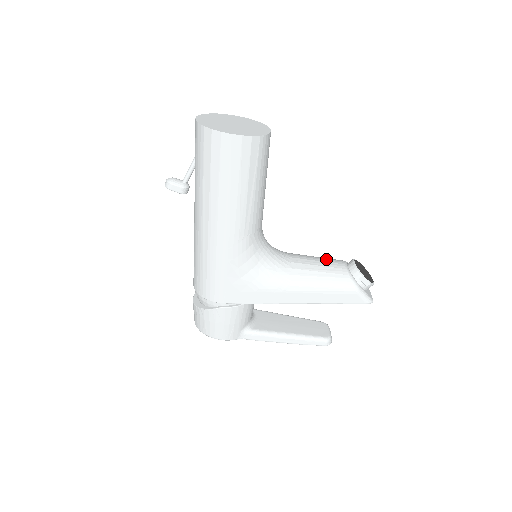
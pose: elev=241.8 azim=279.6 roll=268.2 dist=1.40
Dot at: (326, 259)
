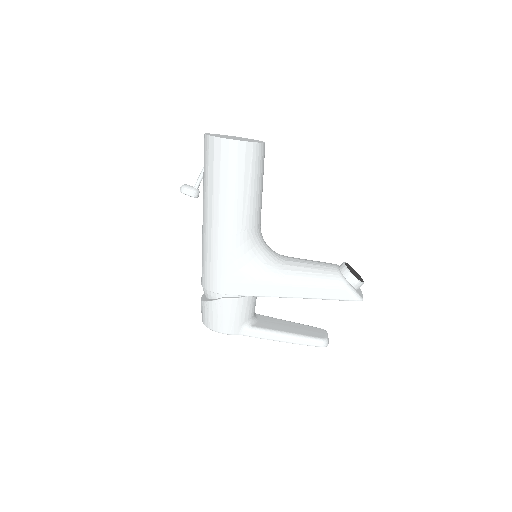
Dot at: (319, 261)
